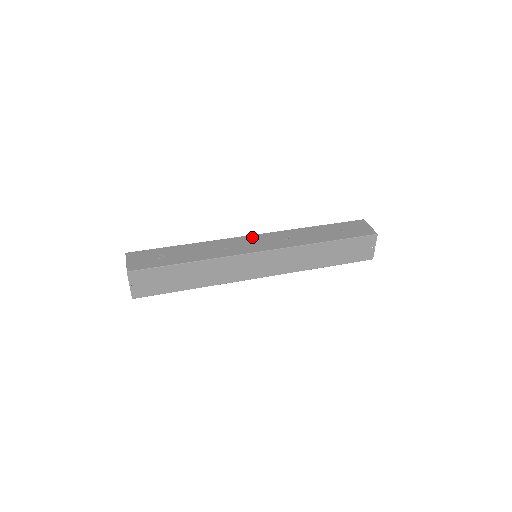
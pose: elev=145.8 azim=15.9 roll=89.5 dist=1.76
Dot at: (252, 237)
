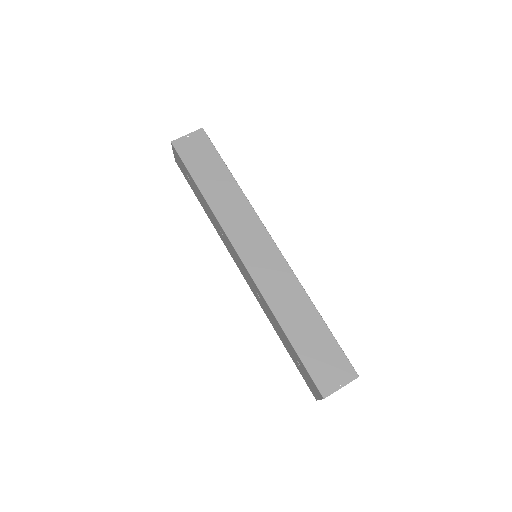
Dot at: occluded
